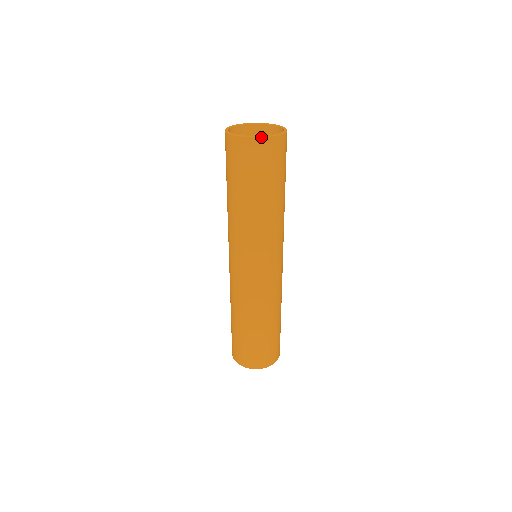
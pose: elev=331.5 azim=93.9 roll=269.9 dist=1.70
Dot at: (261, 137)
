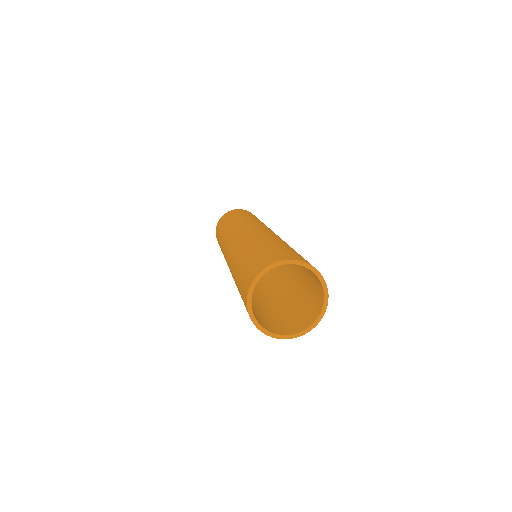
Dot at: occluded
